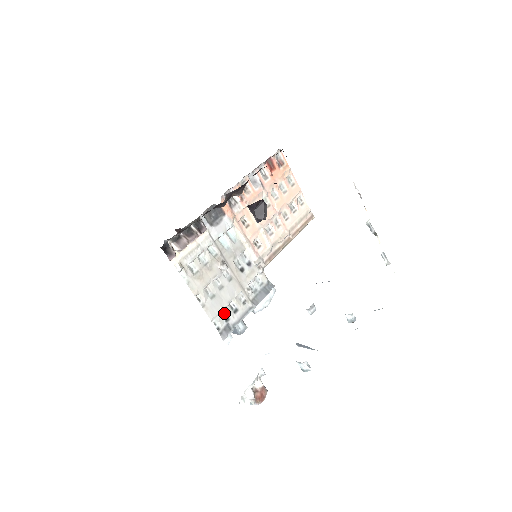
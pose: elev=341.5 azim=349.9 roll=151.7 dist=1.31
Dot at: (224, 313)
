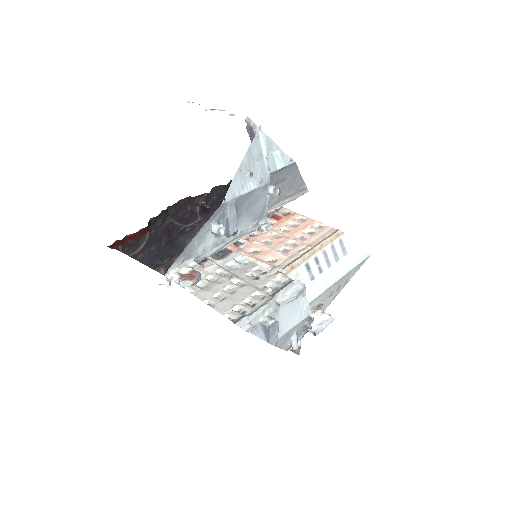
Dot at: (240, 310)
